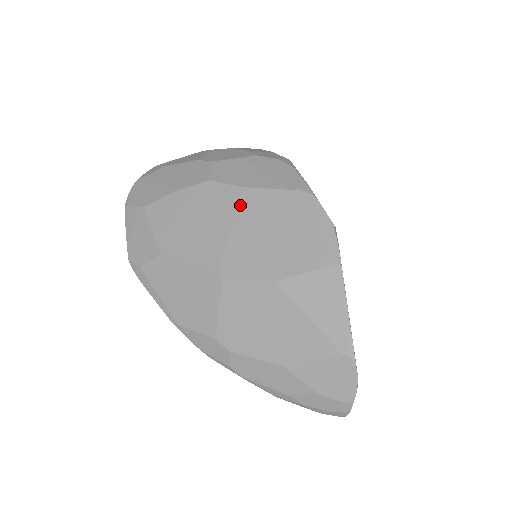
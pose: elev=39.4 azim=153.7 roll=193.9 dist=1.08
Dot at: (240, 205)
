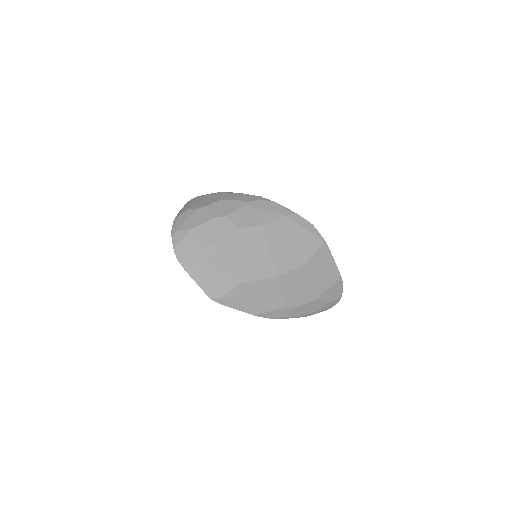
Dot at: (267, 235)
